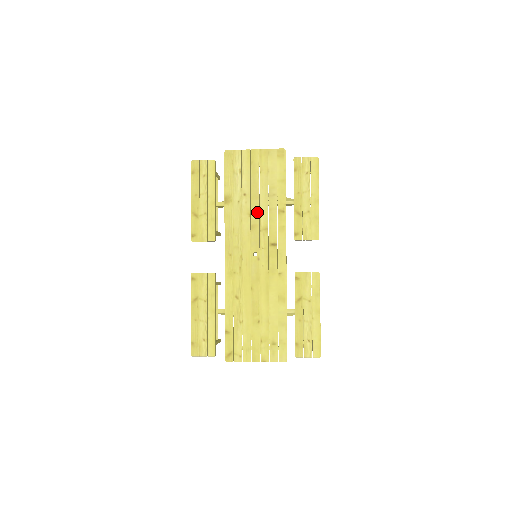
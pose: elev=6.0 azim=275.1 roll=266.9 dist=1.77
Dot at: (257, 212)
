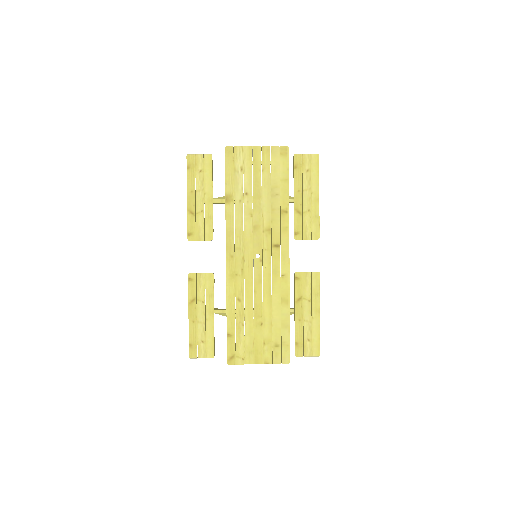
Dot at: (259, 212)
